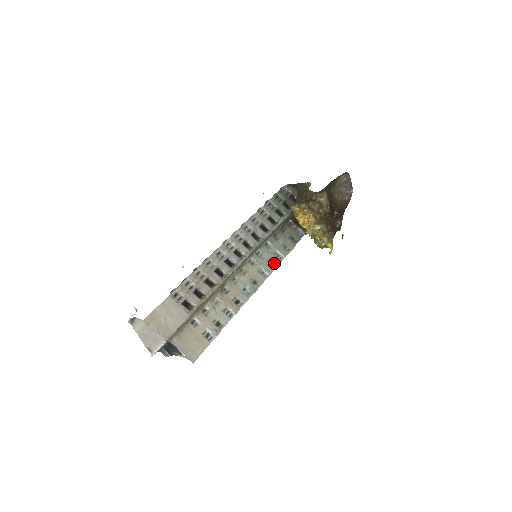
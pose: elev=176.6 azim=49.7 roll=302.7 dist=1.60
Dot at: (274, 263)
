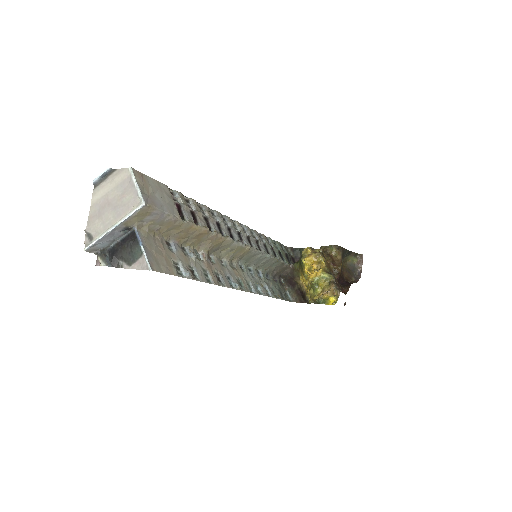
Dot at: (262, 290)
